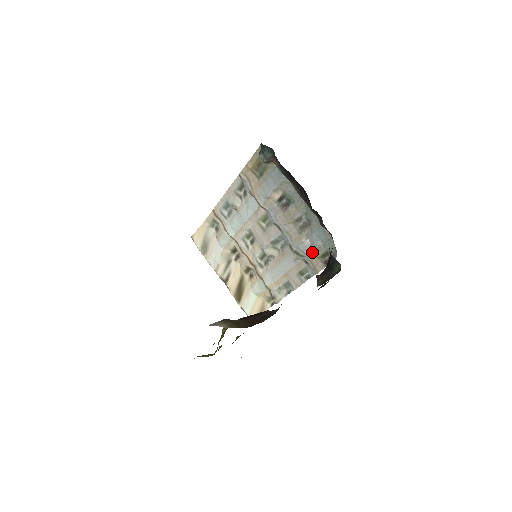
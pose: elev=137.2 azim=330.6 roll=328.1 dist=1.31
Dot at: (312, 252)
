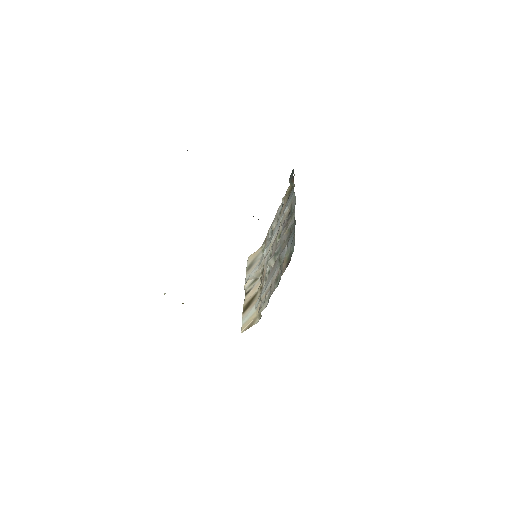
Dot at: (285, 256)
